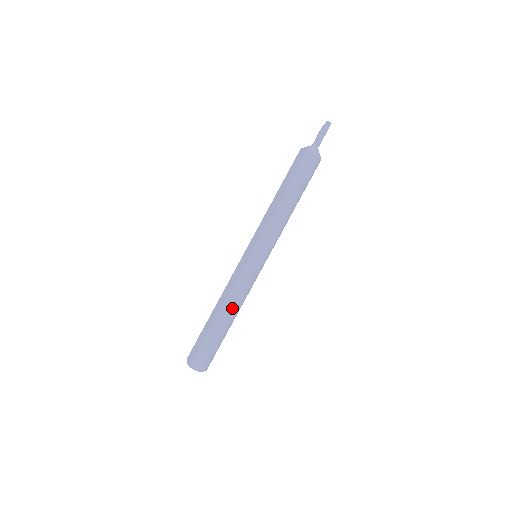
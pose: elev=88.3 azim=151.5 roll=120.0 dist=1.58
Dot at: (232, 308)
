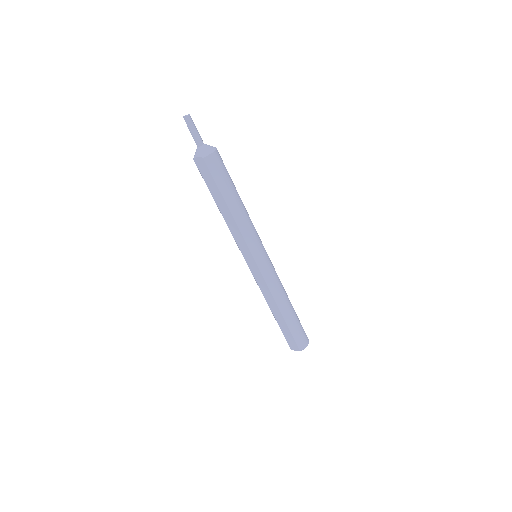
Dot at: (284, 300)
